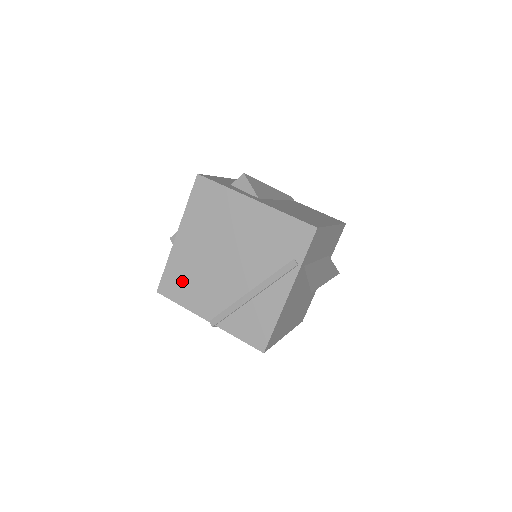
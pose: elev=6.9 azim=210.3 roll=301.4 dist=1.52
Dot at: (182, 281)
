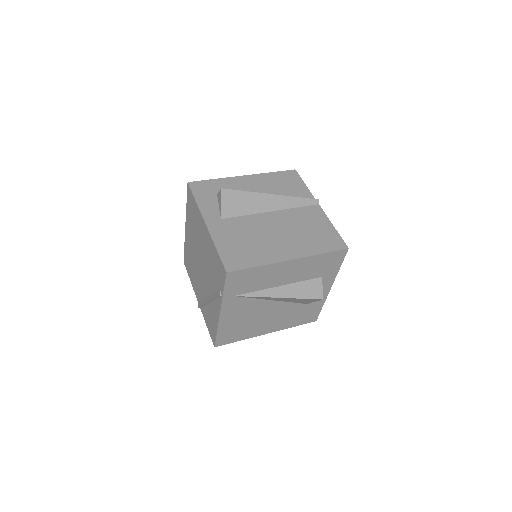
Dot at: (189, 263)
